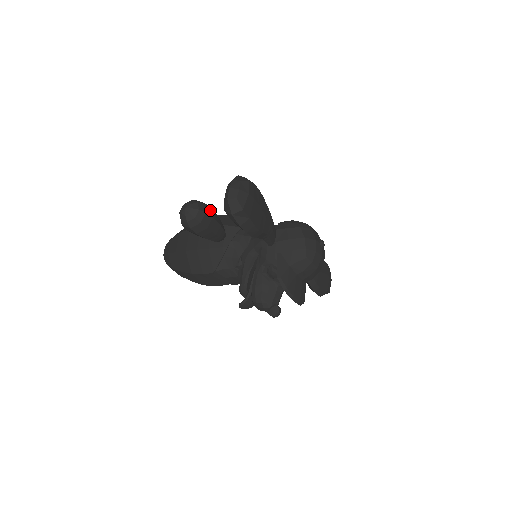
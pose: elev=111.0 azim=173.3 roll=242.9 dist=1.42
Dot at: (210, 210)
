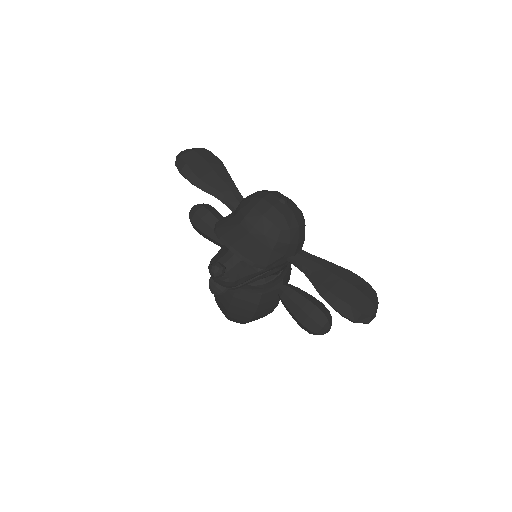
Dot at: (212, 209)
